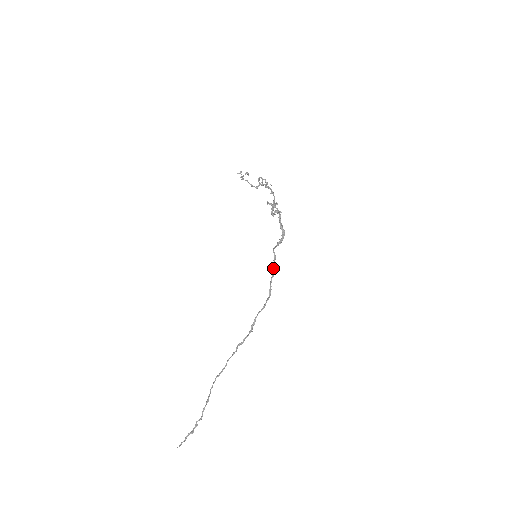
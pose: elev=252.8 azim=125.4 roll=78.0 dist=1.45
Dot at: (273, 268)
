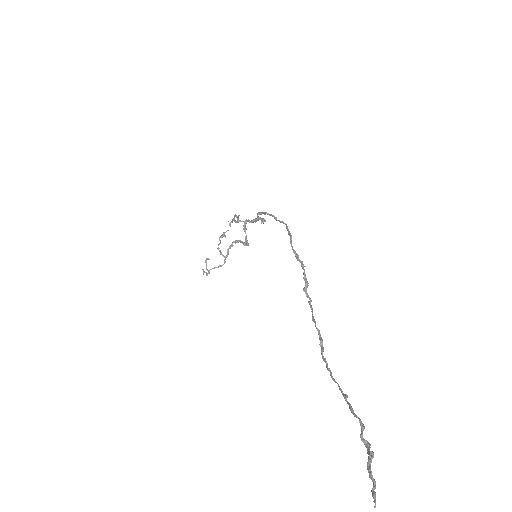
Dot at: (267, 213)
